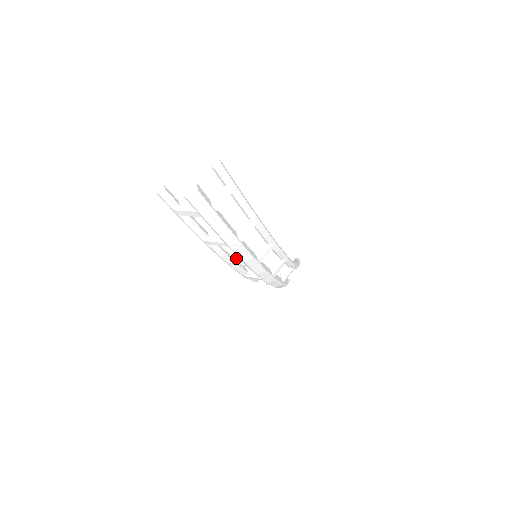
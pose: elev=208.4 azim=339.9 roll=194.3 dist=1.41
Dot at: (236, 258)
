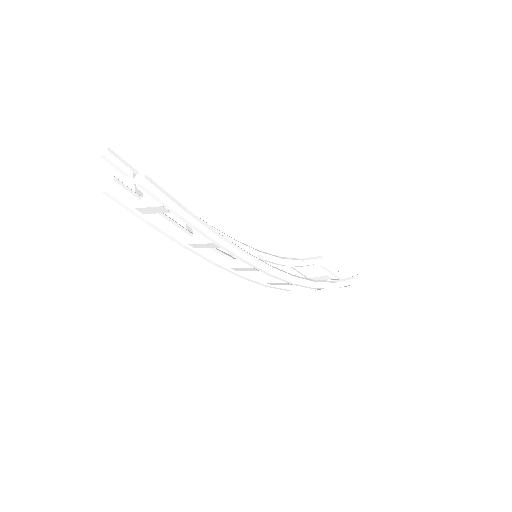
Dot at: occluded
